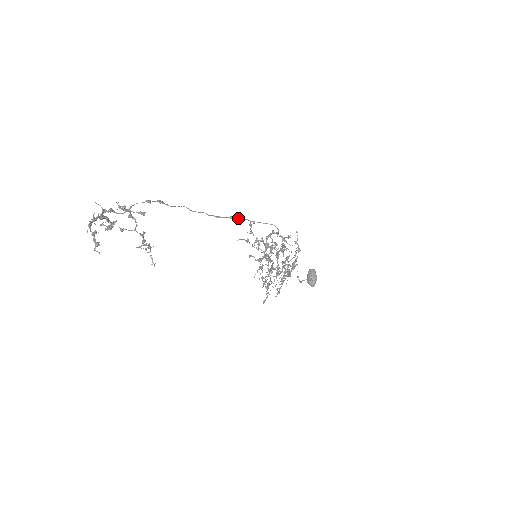
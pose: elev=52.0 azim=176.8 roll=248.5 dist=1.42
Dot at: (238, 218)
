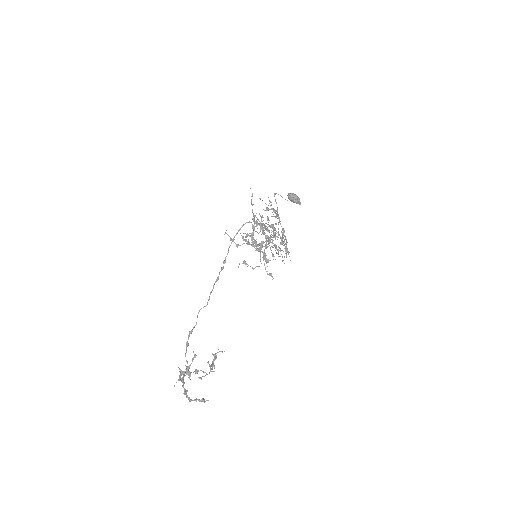
Dot at: (225, 260)
